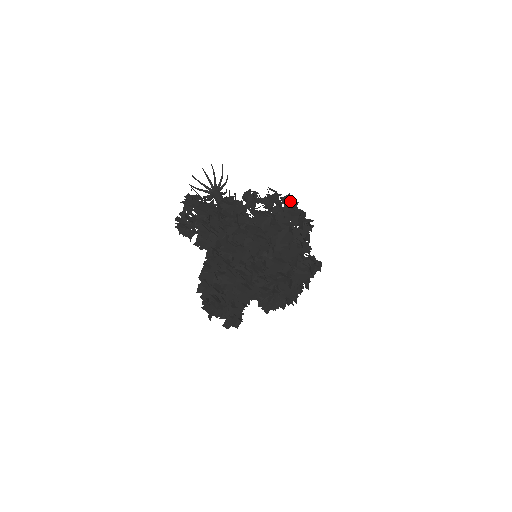
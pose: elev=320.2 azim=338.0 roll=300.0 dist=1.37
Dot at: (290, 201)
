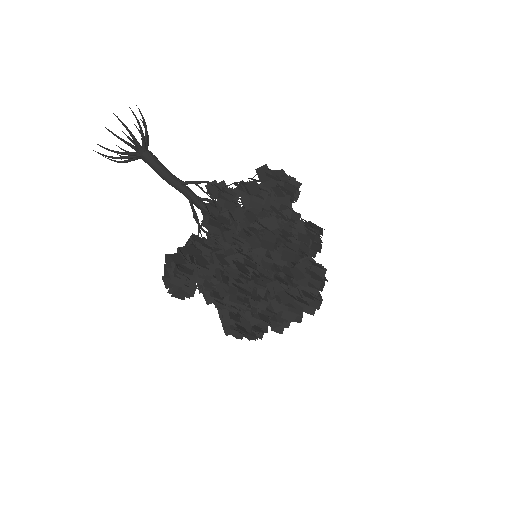
Dot at: occluded
